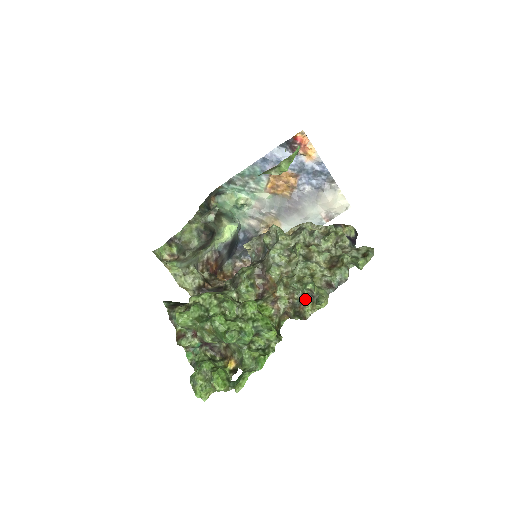
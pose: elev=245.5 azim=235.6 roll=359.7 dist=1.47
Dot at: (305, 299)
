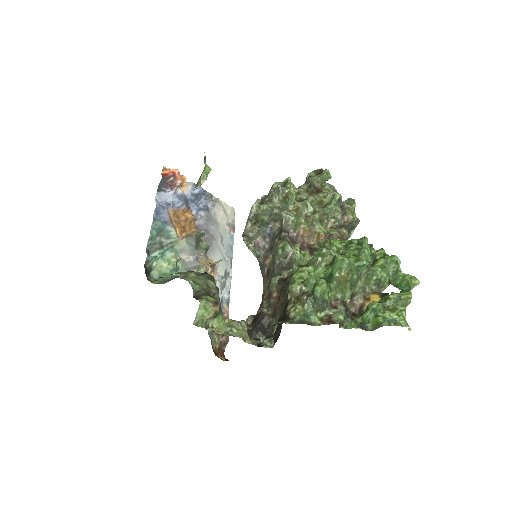
Dot at: (341, 213)
